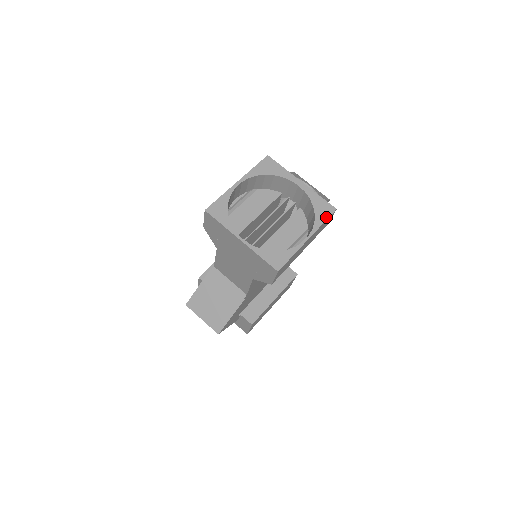
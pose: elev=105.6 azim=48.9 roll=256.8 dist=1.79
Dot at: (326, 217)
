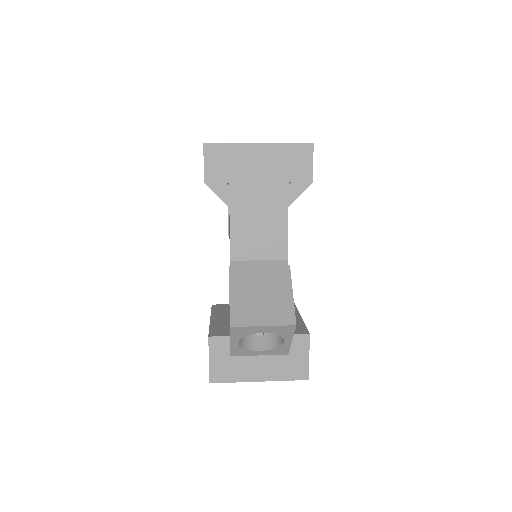
Dot at: occluded
